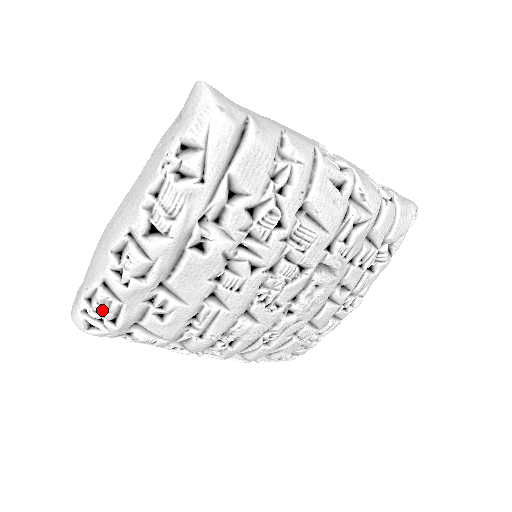
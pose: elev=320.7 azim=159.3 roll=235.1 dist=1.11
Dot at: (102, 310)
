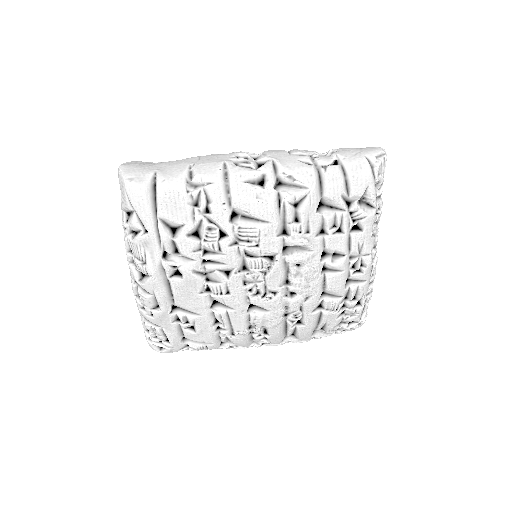
Dot at: (156, 335)
